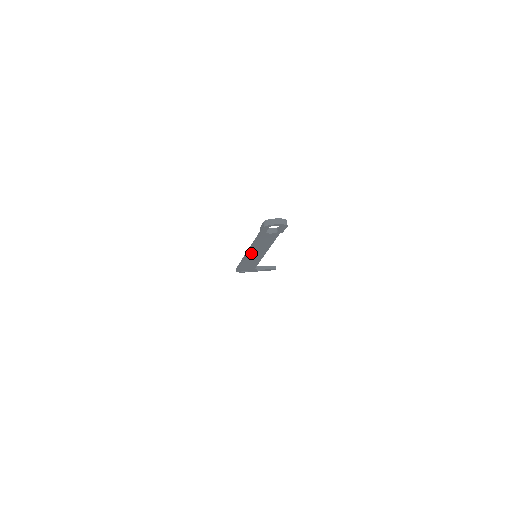
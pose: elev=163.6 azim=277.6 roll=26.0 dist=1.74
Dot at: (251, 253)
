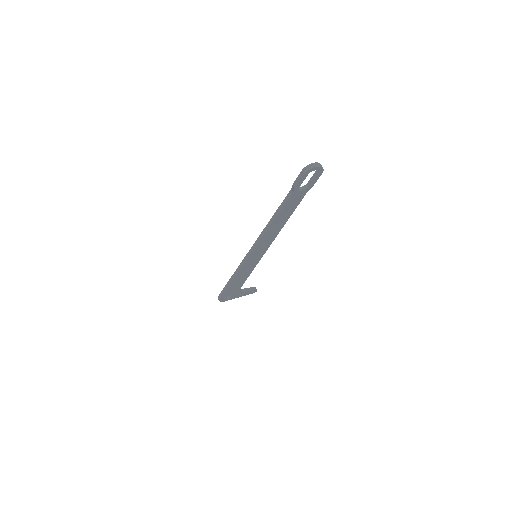
Dot at: (259, 244)
